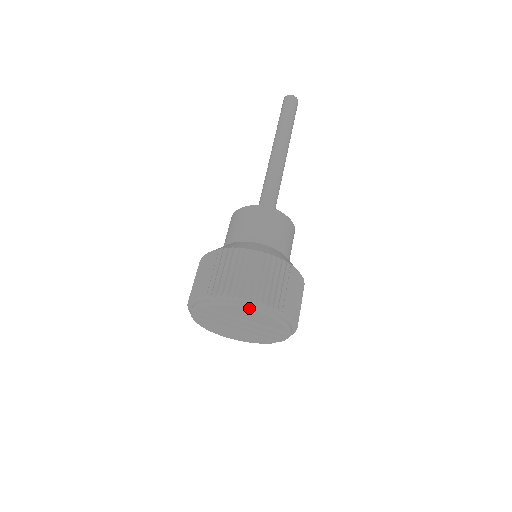
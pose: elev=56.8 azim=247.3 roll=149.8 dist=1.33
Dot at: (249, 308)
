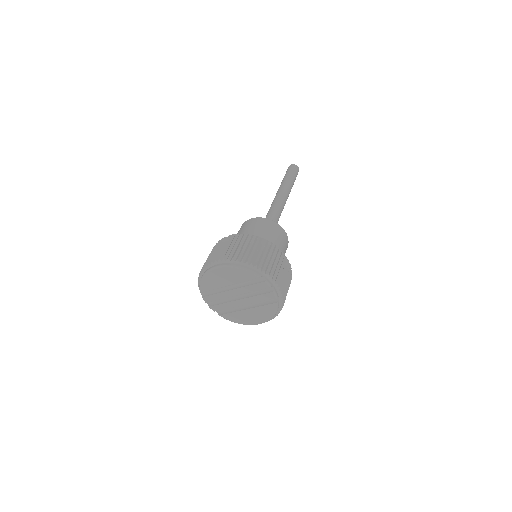
Dot at: (211, 269)
